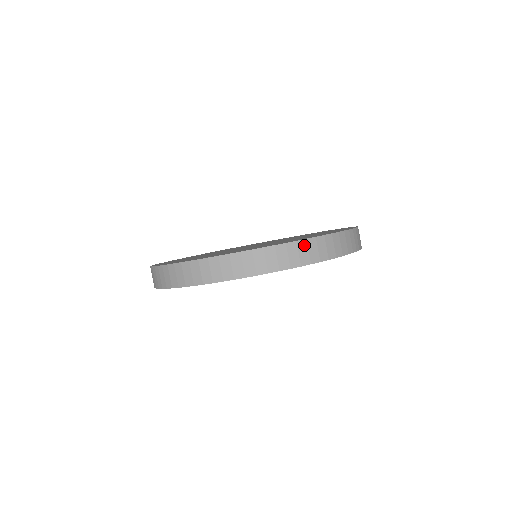
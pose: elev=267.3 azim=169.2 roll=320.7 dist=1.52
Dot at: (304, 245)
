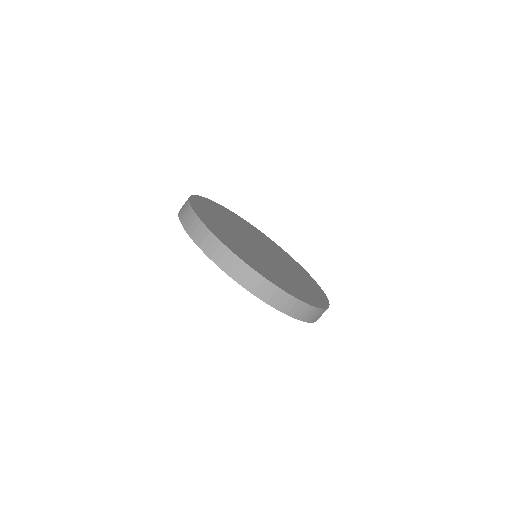
Dot at: (294, 302)
